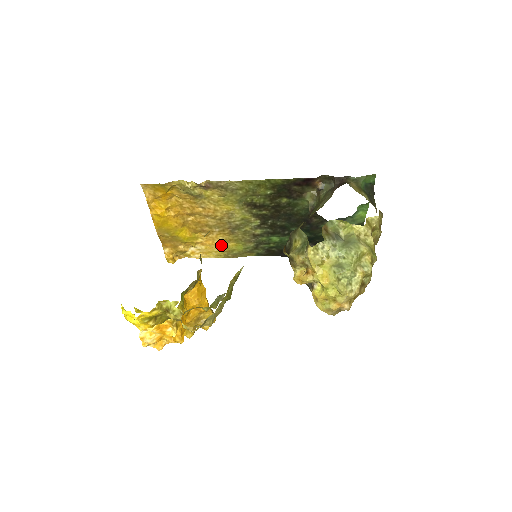
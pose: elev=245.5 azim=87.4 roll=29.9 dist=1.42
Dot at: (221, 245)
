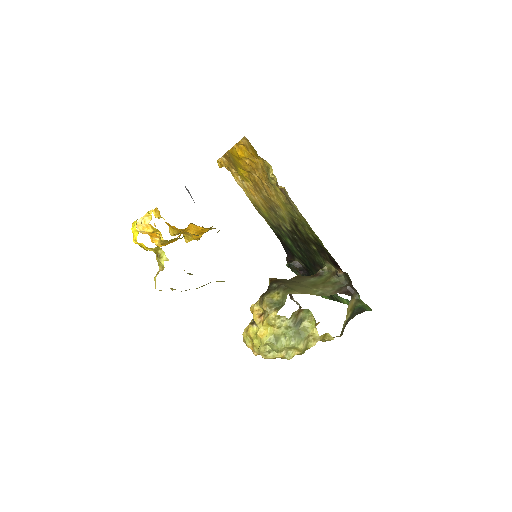
Dot at: (257, 201)
